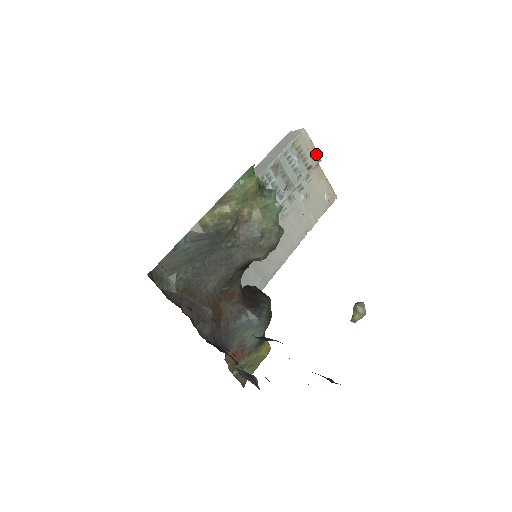
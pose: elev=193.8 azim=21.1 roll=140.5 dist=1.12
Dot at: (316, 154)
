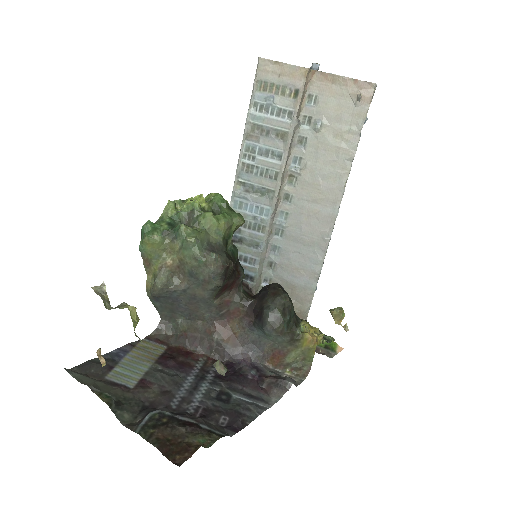
Dot at: (295, 69)
